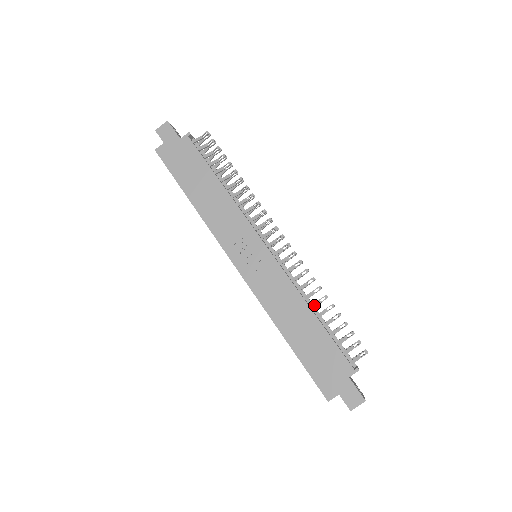
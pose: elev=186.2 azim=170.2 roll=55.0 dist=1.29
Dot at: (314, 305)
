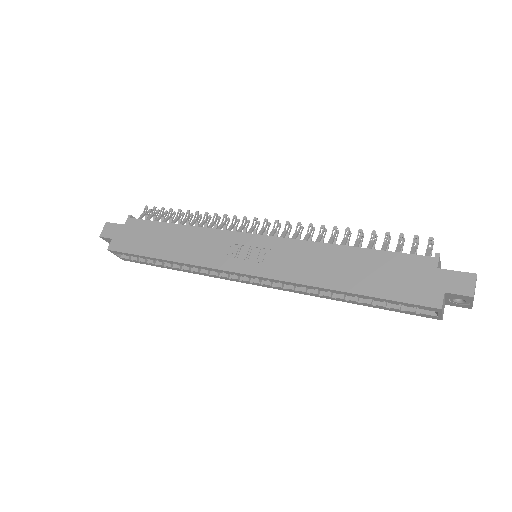
Dot at: (342, 244)
